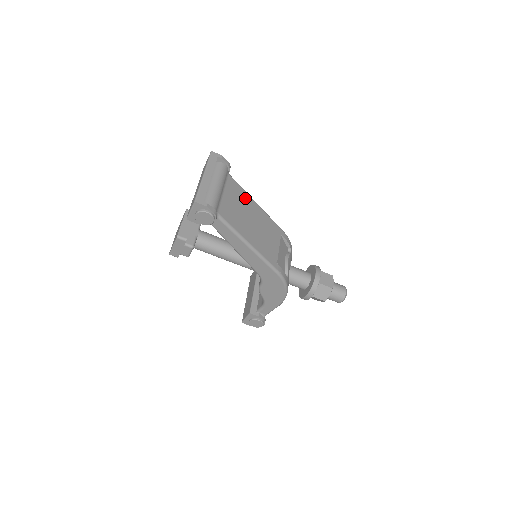
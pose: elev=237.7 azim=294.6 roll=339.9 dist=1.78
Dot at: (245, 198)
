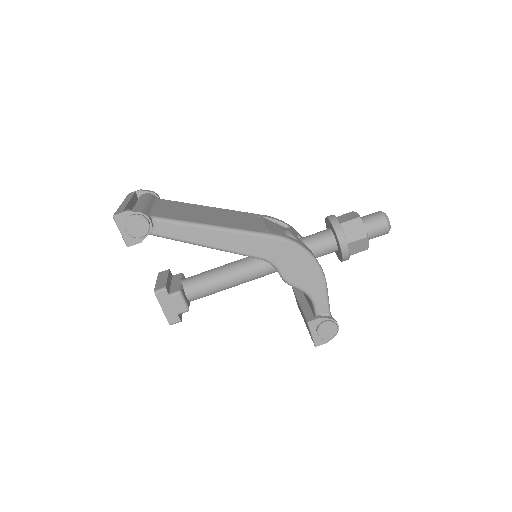
Dot at: (190, 206)
